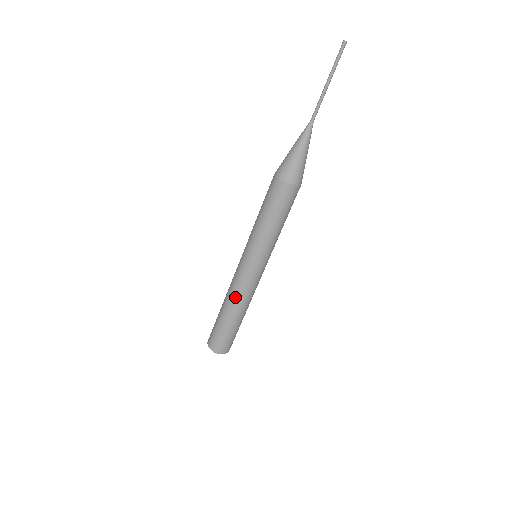
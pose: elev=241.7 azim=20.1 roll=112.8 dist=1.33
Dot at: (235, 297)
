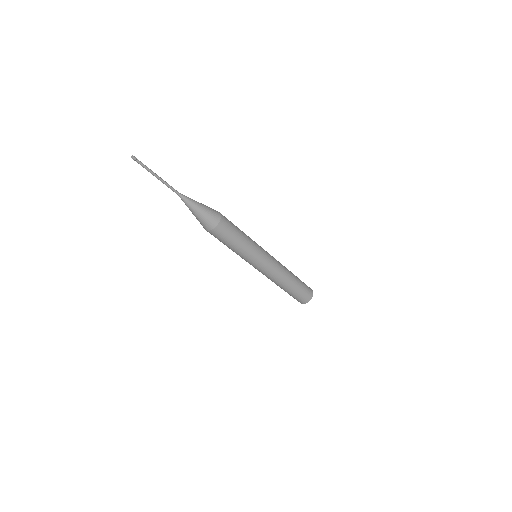
Dot at: (276, 280)
